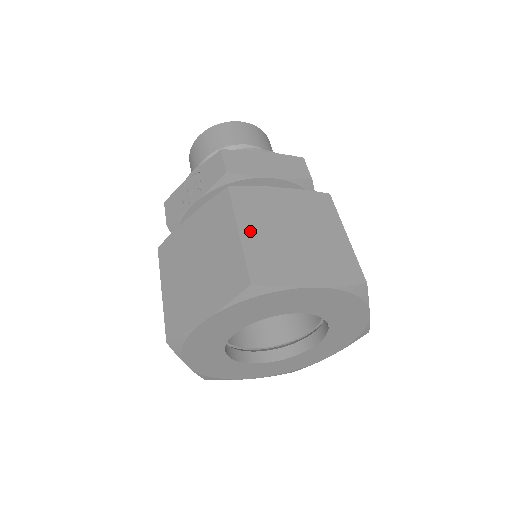
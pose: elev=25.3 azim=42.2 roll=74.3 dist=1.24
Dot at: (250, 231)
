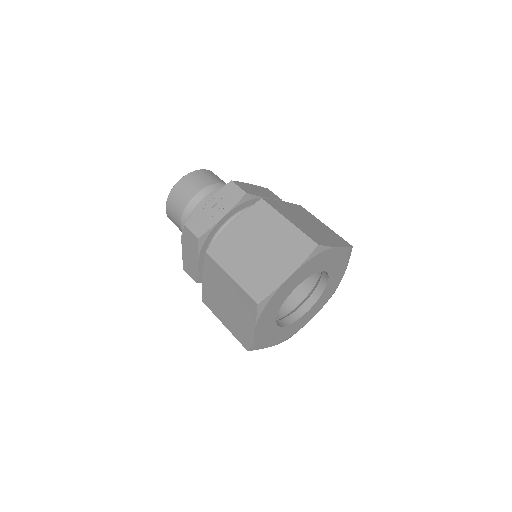
Dot at: (293, 221)
